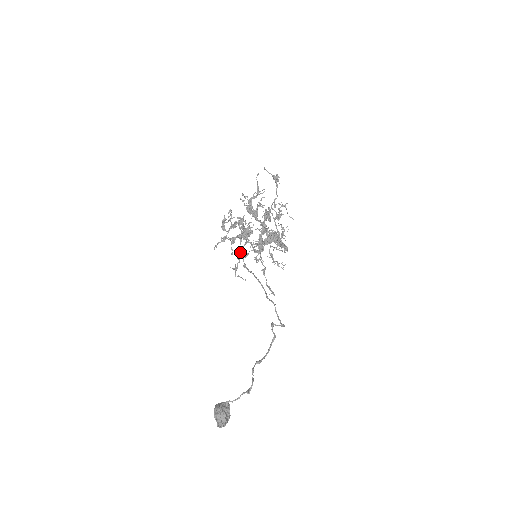
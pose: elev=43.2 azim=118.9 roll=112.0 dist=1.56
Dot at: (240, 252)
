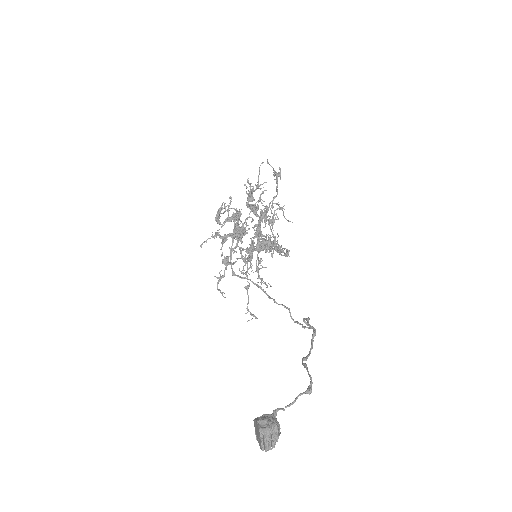
Dot at: (228, 257)
